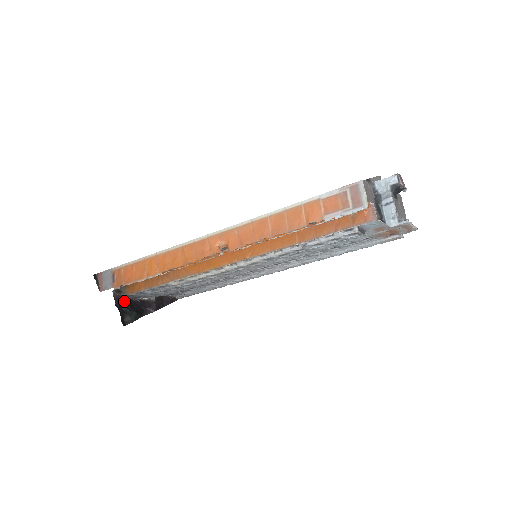
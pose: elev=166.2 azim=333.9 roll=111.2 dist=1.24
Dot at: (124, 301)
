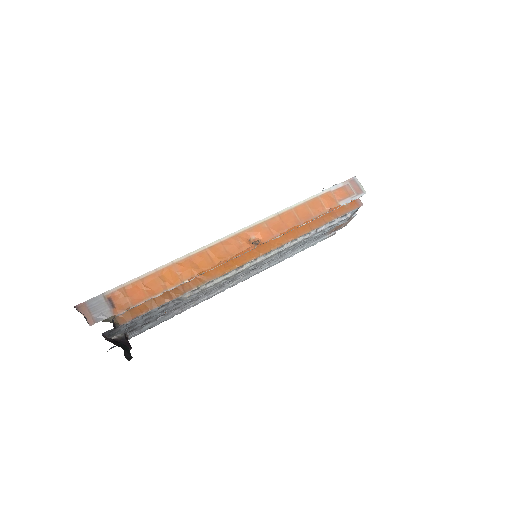
Dot at: (107, 338)
